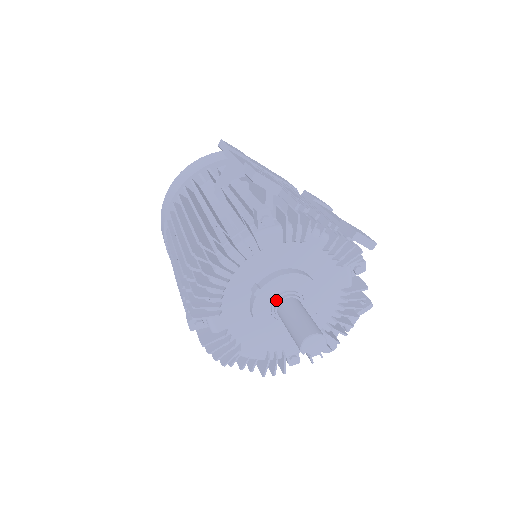
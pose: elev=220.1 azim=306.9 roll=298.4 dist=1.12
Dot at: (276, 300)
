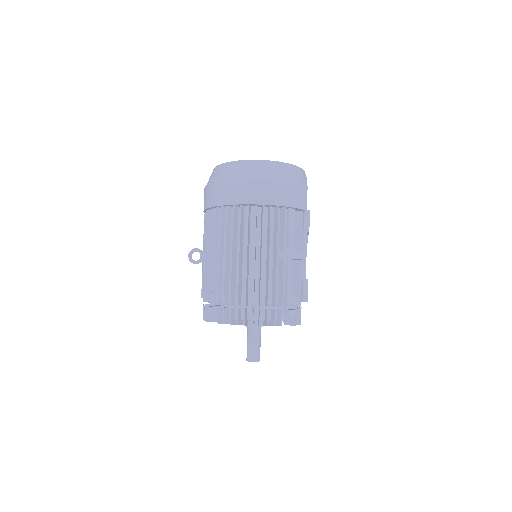
Dot at: (254, 325)
